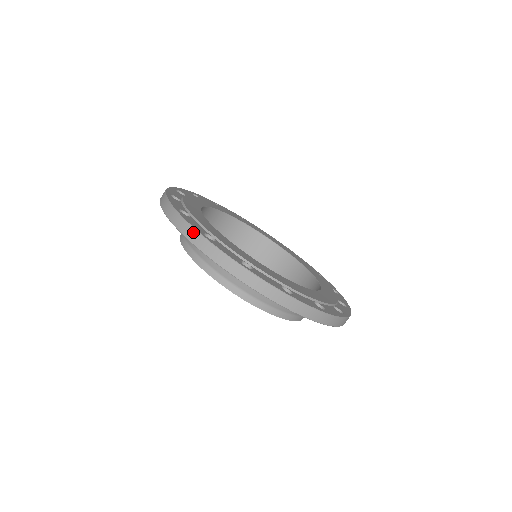
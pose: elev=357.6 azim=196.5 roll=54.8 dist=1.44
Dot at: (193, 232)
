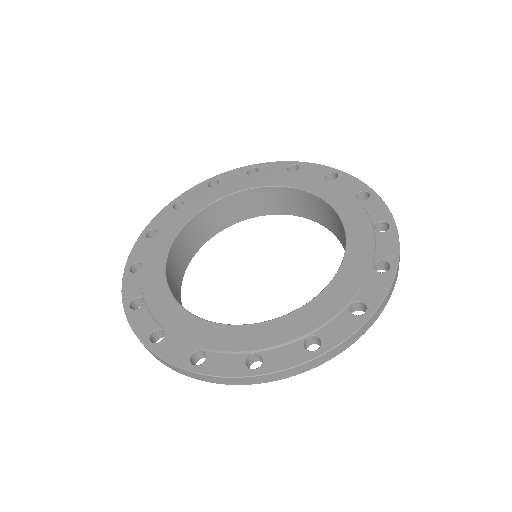
Dot at: (307, 365)
